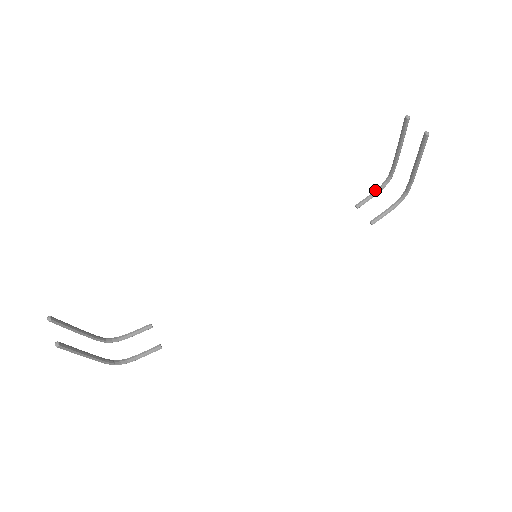
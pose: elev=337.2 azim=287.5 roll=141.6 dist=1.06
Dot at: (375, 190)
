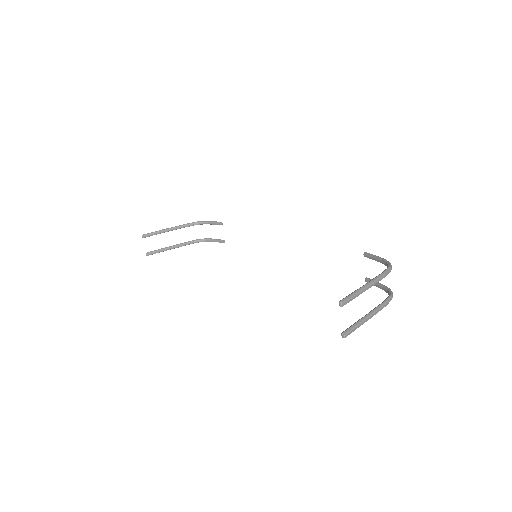
Dot at: (381, 259)
